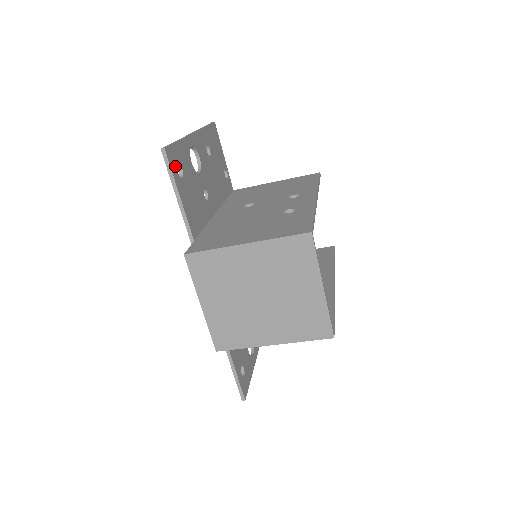
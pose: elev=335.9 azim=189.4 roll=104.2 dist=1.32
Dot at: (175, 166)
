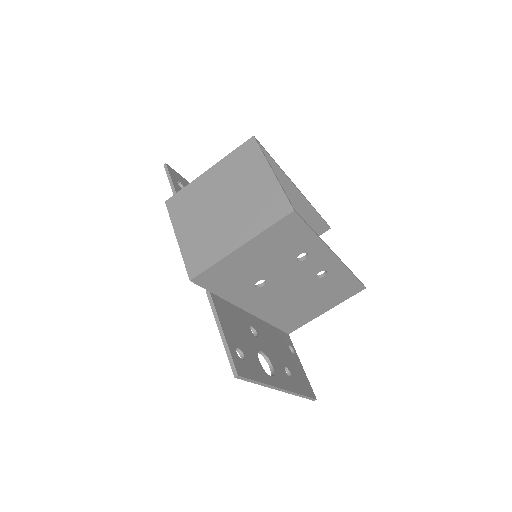
Dot at: (175, 178)
